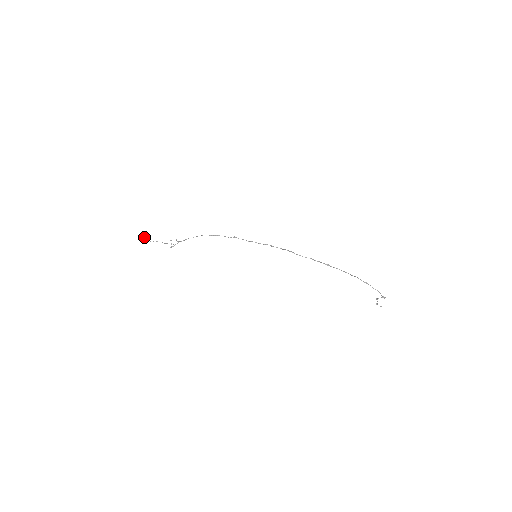
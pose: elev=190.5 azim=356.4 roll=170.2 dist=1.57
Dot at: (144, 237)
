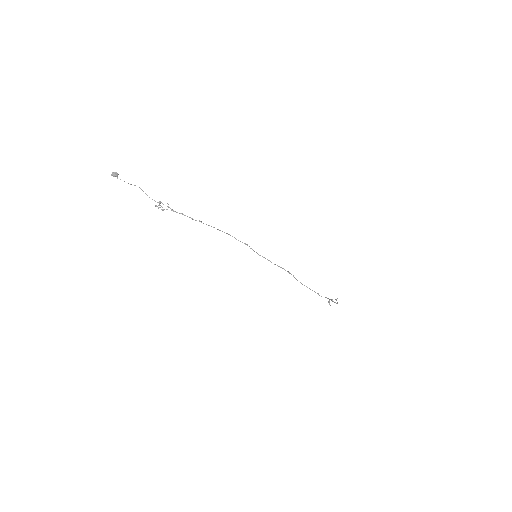
Dot at: occluded
